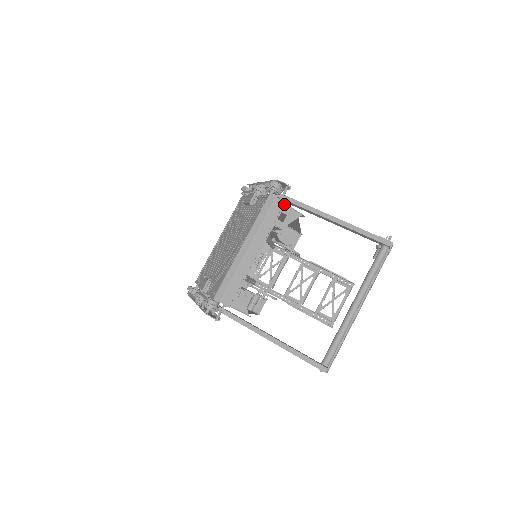
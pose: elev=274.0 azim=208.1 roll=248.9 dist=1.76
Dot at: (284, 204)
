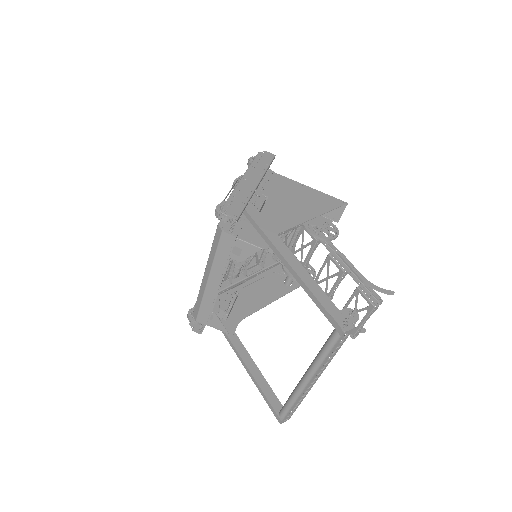
Dot at: (235, 238)
